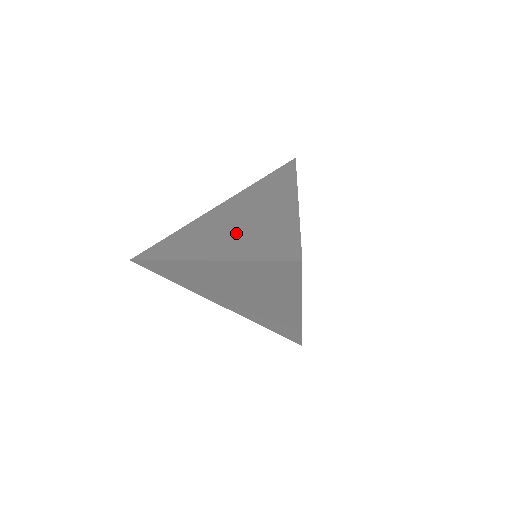
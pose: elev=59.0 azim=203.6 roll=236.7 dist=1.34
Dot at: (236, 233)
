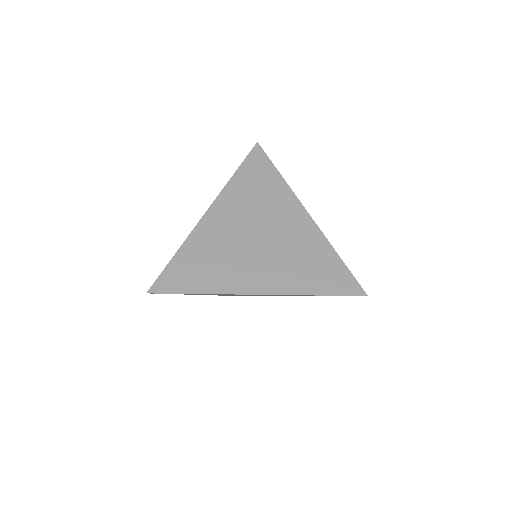
Dot at: (272, 258)
